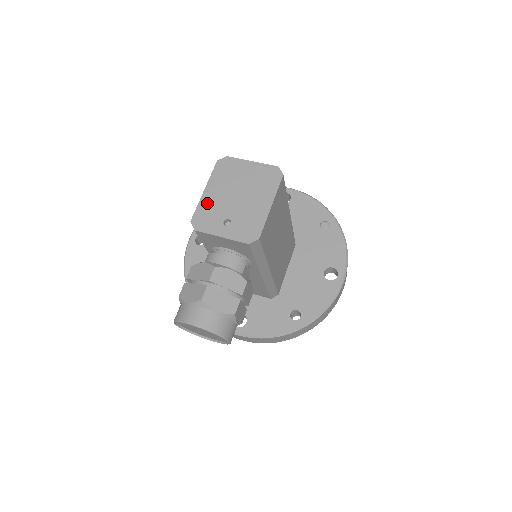
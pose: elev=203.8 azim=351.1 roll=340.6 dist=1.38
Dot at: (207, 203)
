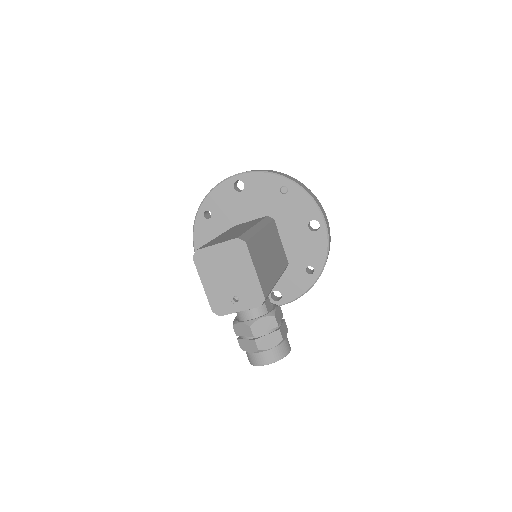
Dot at: (212, 293)
